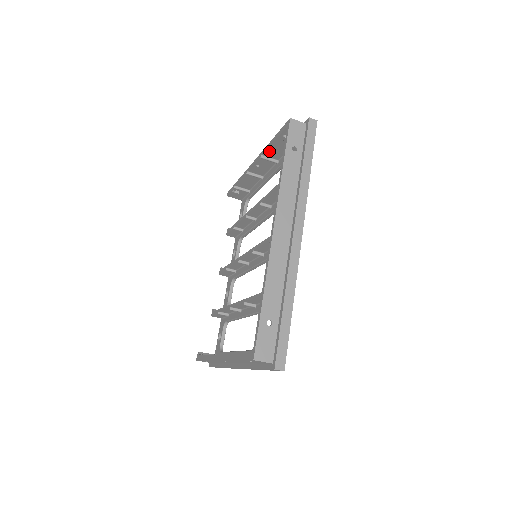
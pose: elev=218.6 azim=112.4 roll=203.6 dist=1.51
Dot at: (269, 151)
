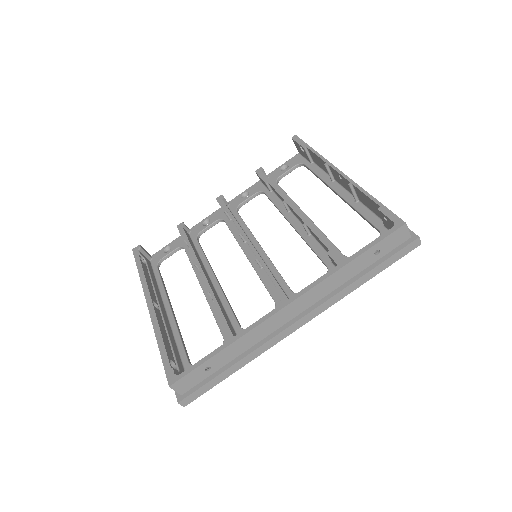
Dot at: (361, 193)
